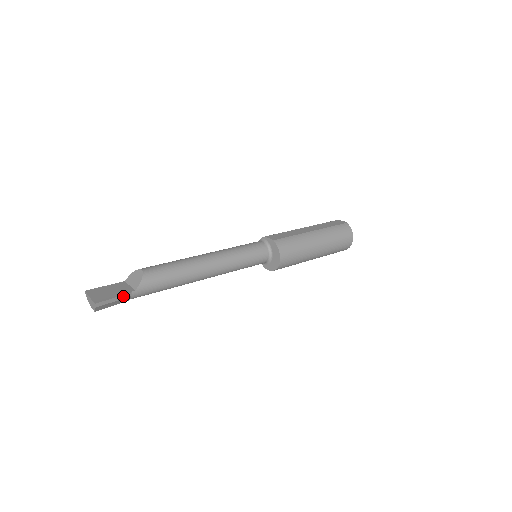
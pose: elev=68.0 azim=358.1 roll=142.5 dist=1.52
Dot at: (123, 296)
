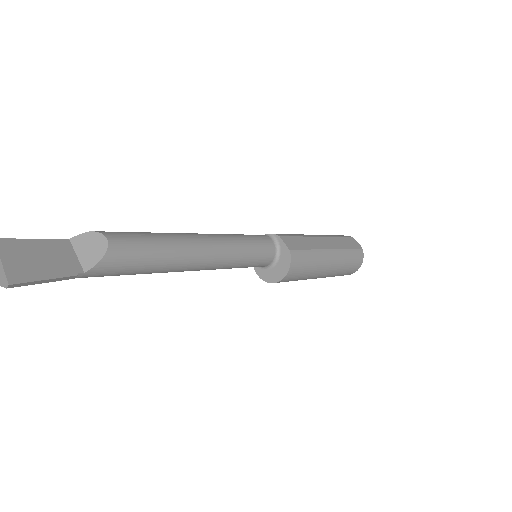
Dot at: (62, 278)
